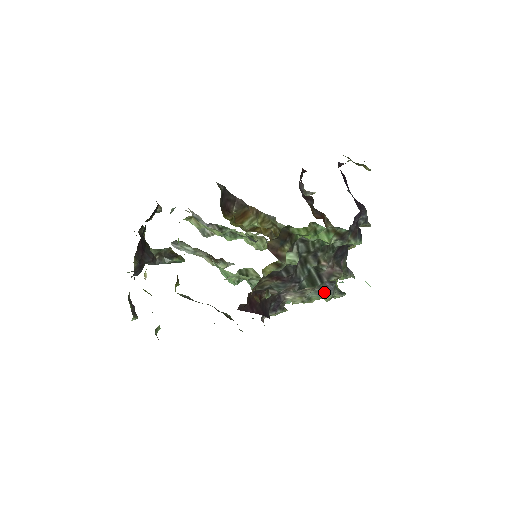
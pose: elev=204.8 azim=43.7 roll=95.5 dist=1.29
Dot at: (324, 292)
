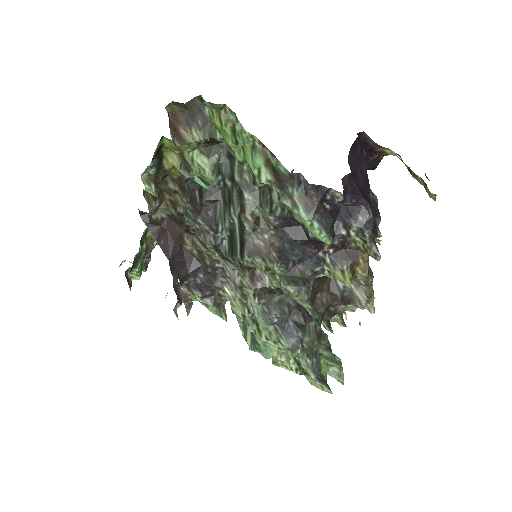
Dot at: (281, 332)
